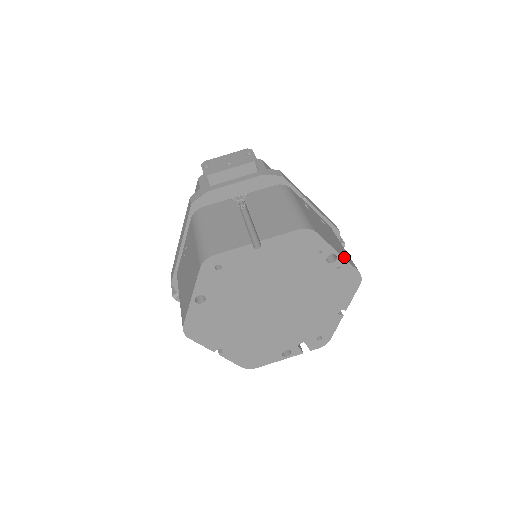
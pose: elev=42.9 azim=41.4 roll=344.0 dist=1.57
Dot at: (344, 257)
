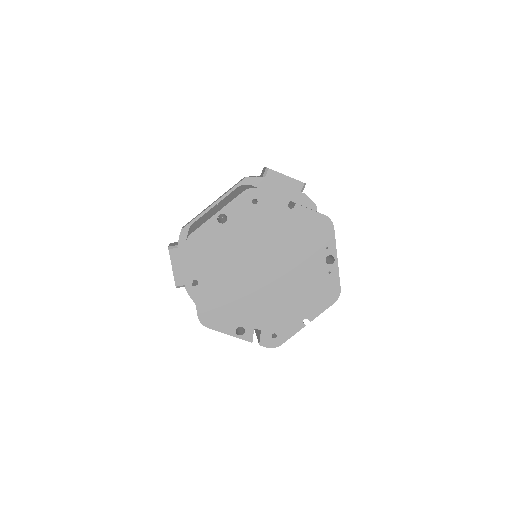
Dot at: (338, 268)
